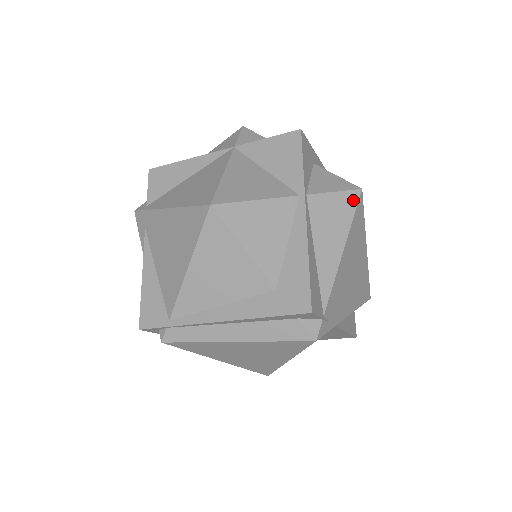
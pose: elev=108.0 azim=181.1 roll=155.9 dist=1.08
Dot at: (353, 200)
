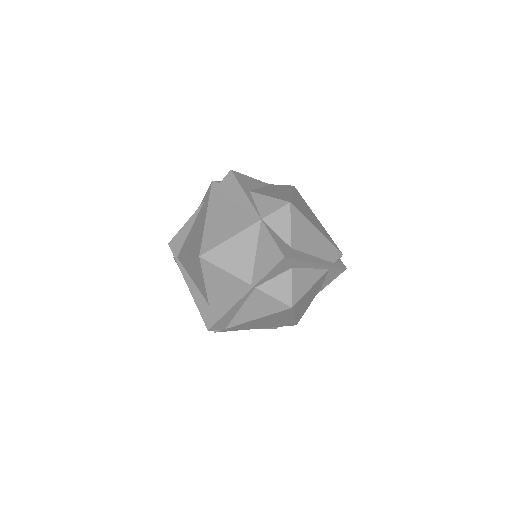
Dot at: (282, 308)
